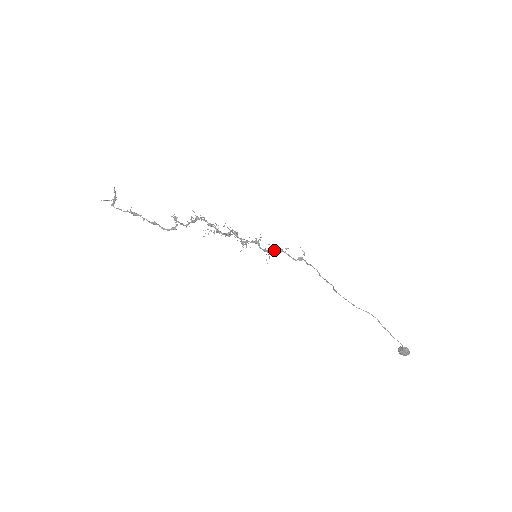
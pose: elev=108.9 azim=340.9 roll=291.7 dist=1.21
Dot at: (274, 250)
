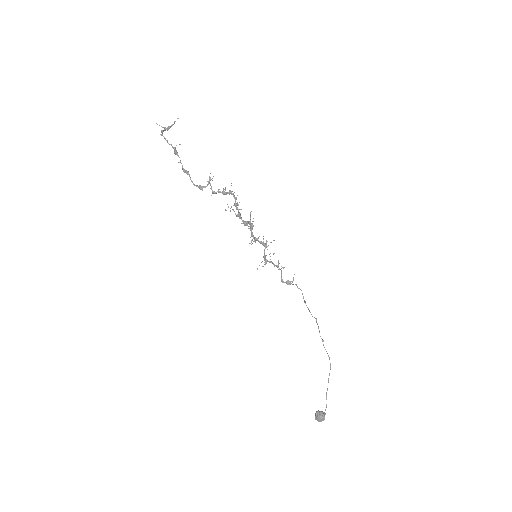
Dot at: occluded
